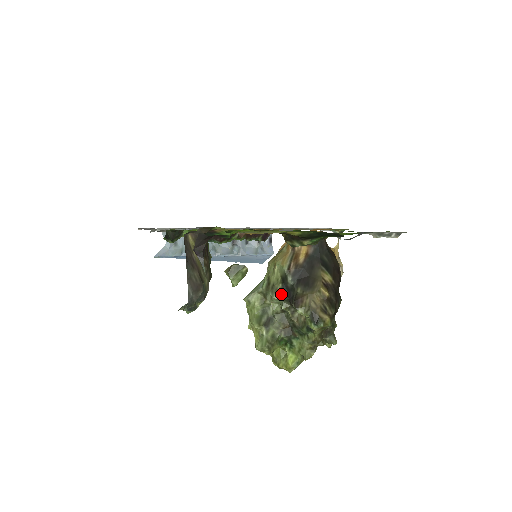
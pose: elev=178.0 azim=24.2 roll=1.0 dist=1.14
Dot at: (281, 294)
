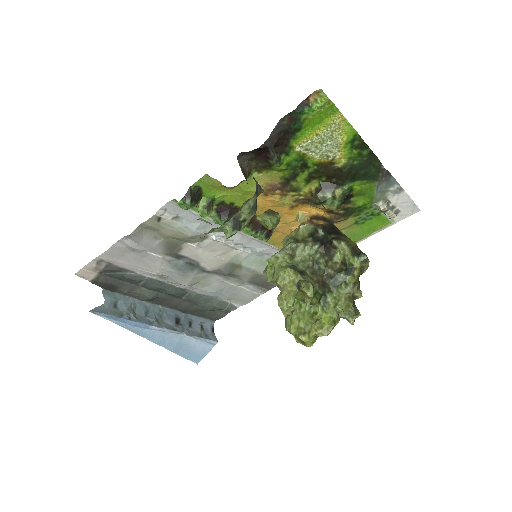
Dot at: (314, 243)
